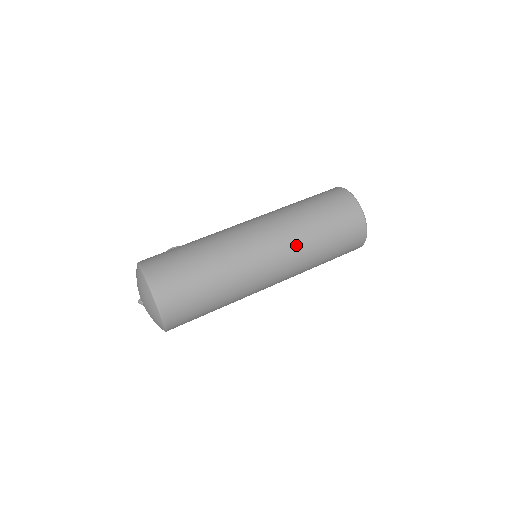
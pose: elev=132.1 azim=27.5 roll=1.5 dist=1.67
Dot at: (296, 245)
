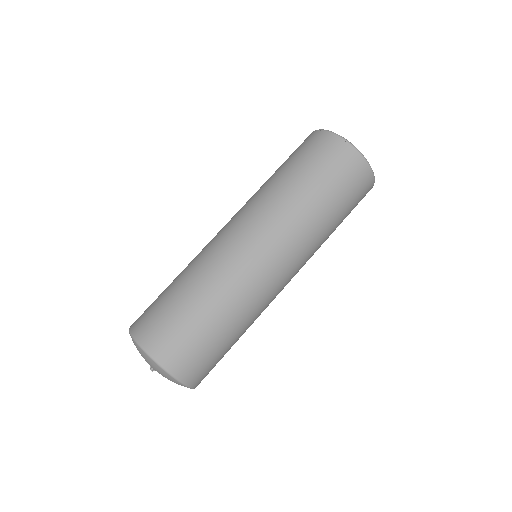
Dot at: (276, 211)
